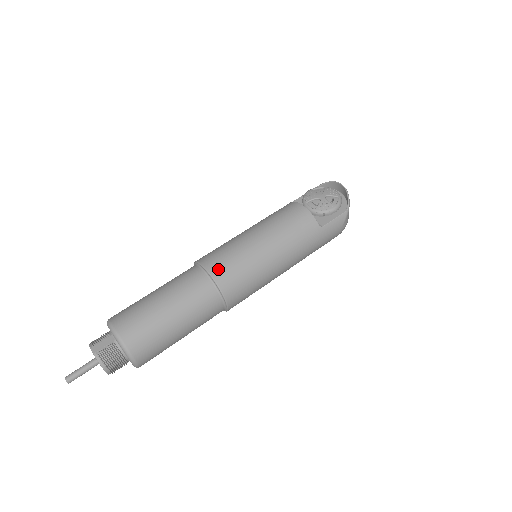
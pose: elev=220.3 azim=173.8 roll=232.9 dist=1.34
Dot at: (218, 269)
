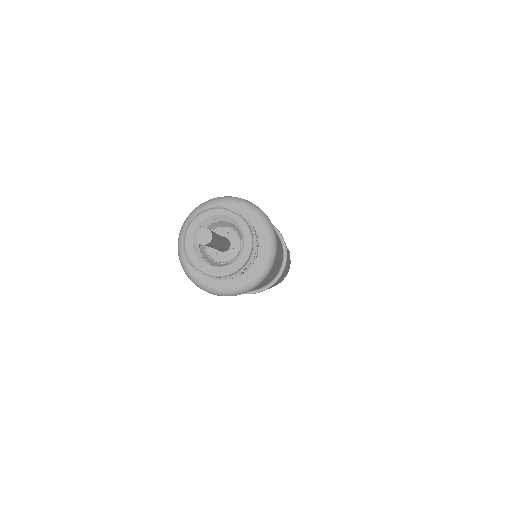
Dot at: occluded
